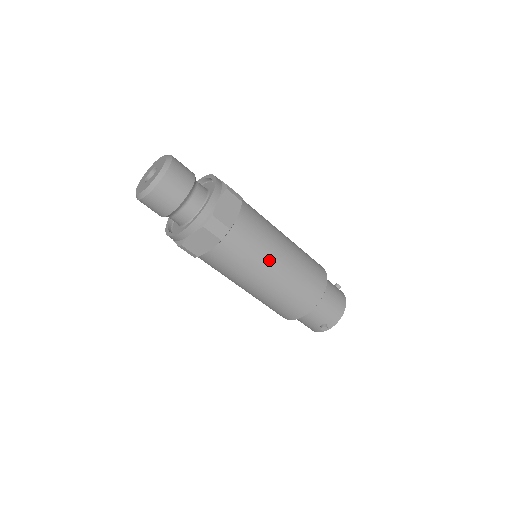
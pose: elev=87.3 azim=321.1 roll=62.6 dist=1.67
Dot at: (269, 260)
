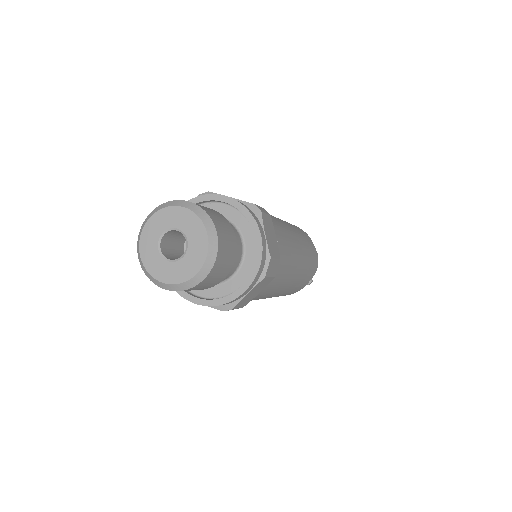
Dot at: (296, 261)
